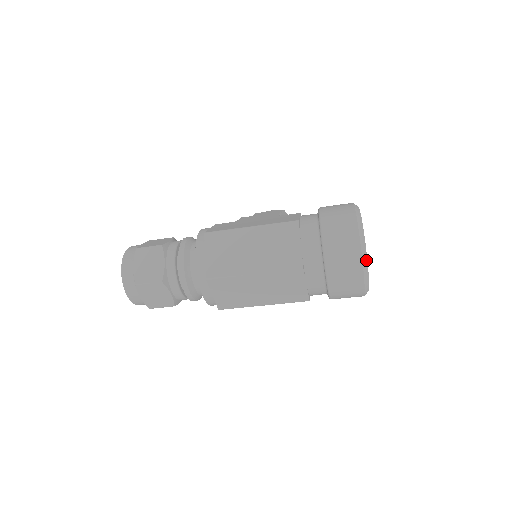
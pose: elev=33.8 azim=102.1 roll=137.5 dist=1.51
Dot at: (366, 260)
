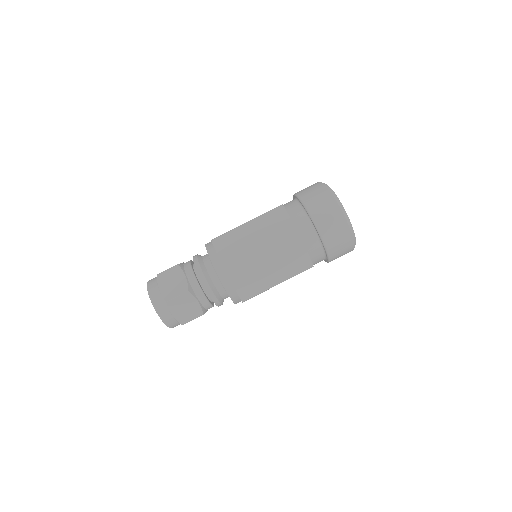
Dot at: (345, 212)
